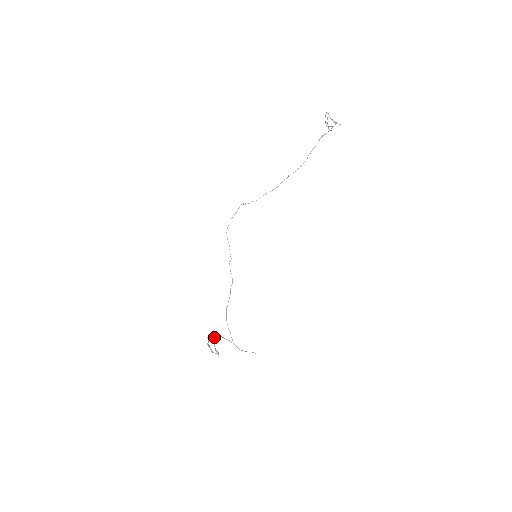
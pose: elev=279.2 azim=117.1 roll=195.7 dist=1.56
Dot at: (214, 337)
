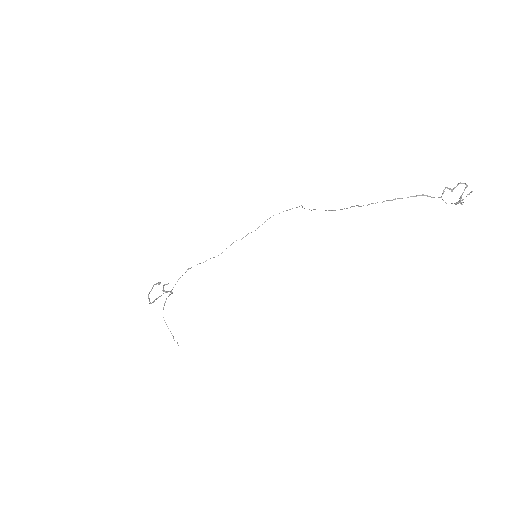
Dot at: occluded
